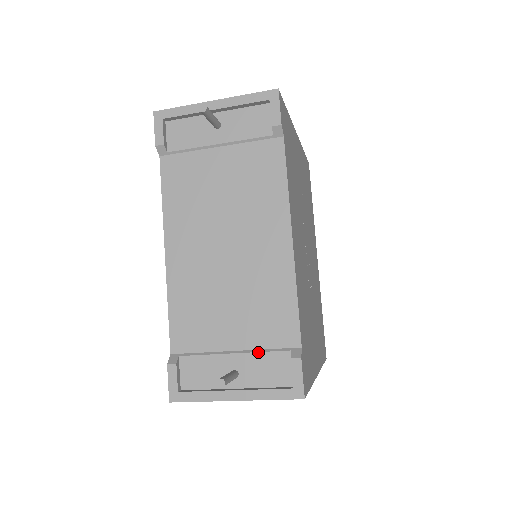
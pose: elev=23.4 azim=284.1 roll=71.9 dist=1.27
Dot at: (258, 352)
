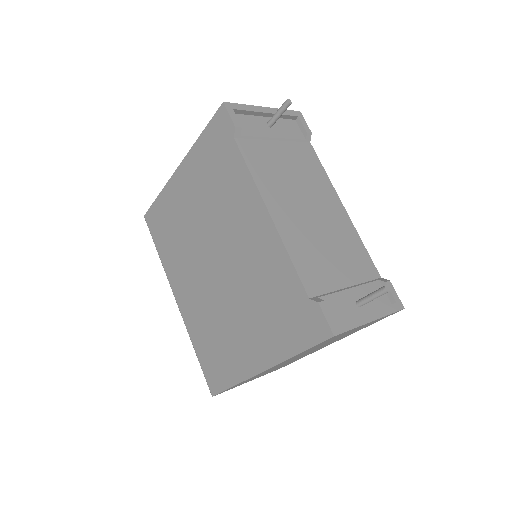
Dot at: (363, 284)
